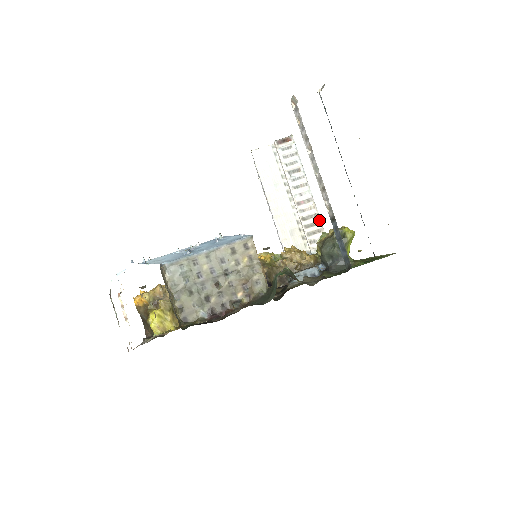
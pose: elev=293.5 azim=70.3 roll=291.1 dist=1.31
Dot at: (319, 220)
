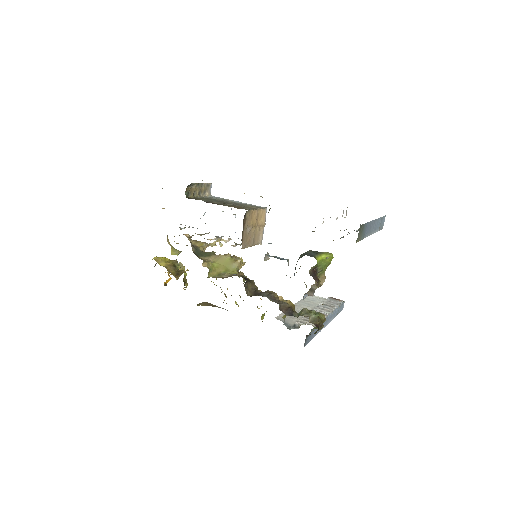
Dot at: occluded
